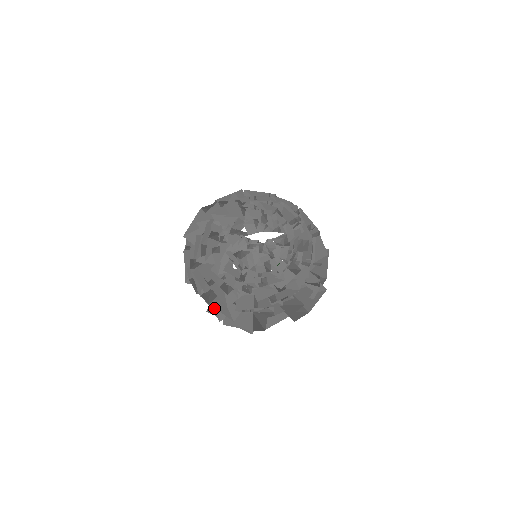
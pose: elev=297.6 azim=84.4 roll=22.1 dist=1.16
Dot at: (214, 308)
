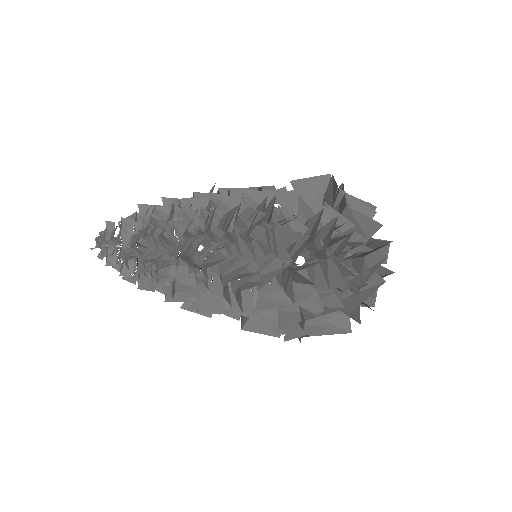
Dot at: occluded
